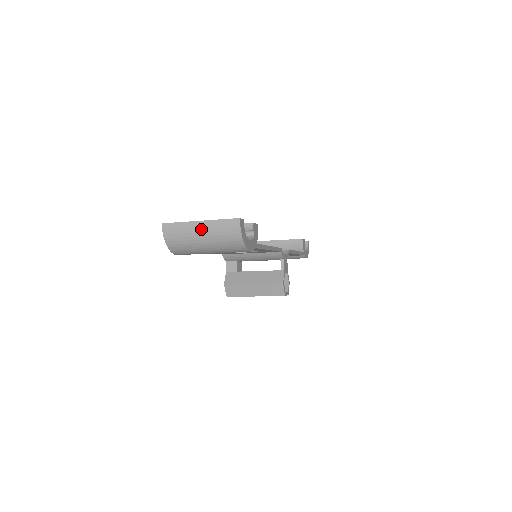
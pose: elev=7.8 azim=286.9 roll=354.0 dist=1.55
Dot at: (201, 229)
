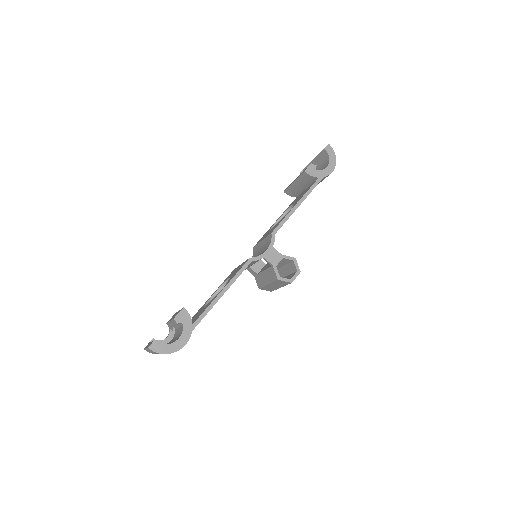
Dot at: occluded
